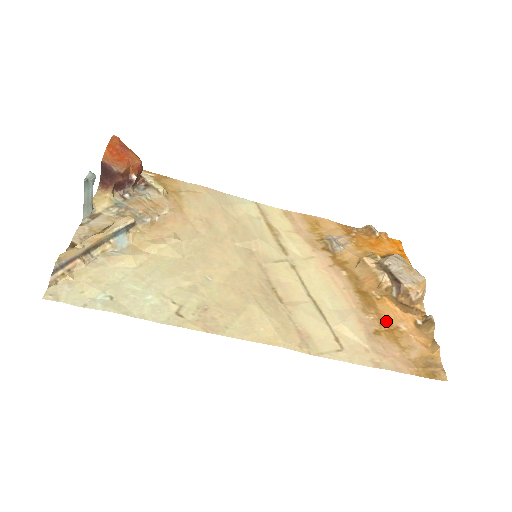
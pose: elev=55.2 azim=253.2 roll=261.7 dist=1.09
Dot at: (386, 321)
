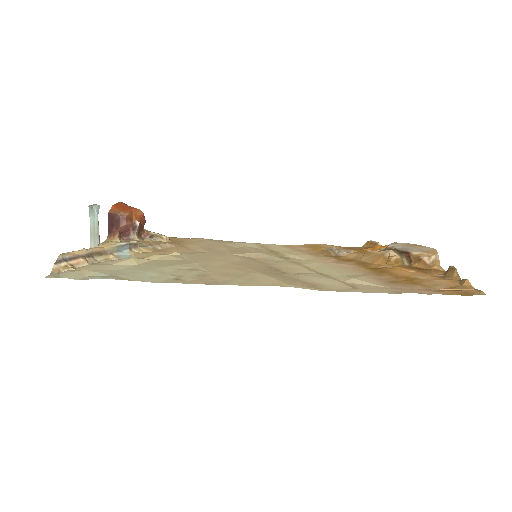
Dot at: (402, 276)
